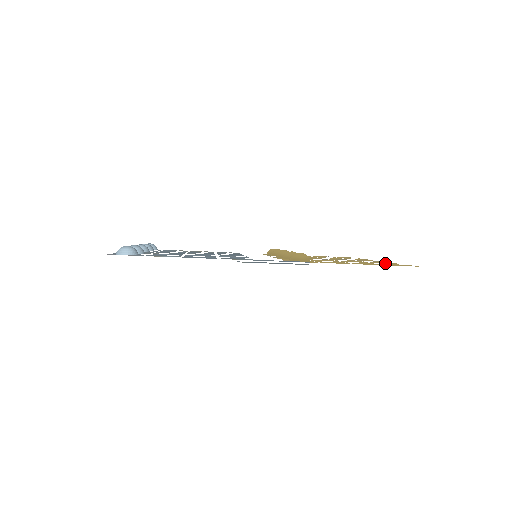
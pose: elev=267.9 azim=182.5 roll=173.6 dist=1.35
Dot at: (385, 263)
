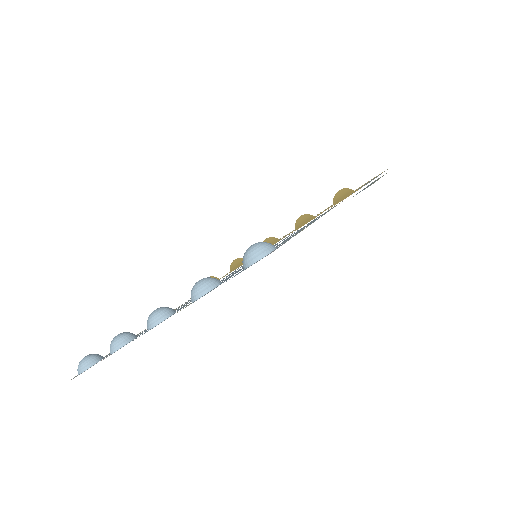
Dot at: occluded
